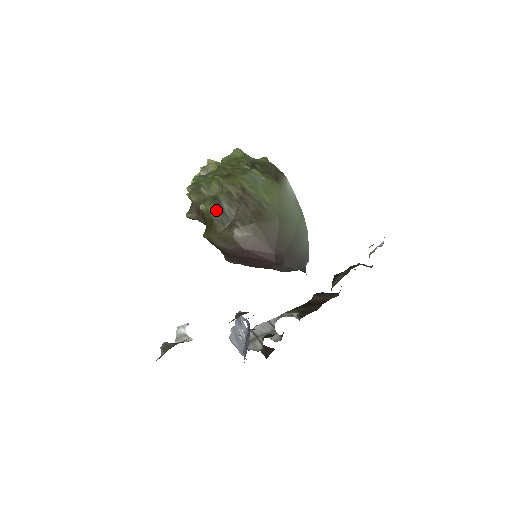
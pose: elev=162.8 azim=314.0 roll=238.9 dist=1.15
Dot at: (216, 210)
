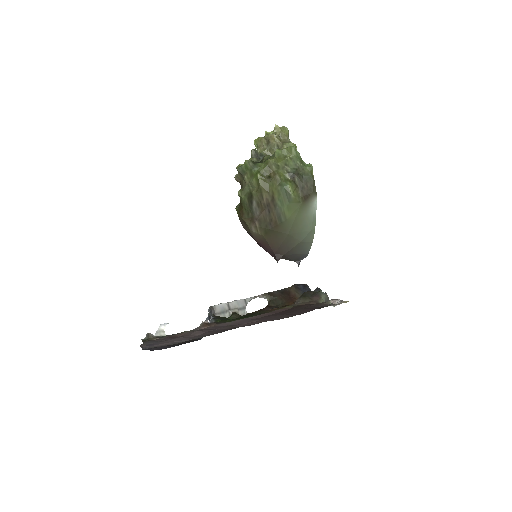
Dot at: (247, 202)
